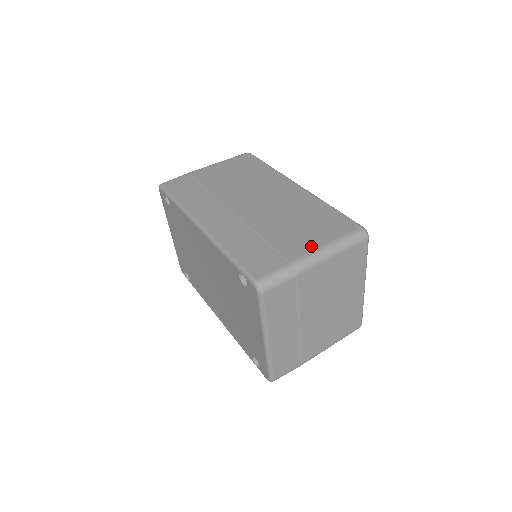
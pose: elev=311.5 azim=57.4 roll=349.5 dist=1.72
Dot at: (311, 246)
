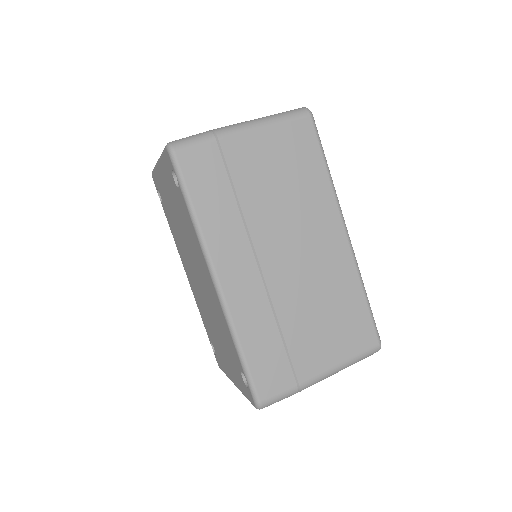
Dot at: (325, 364)
